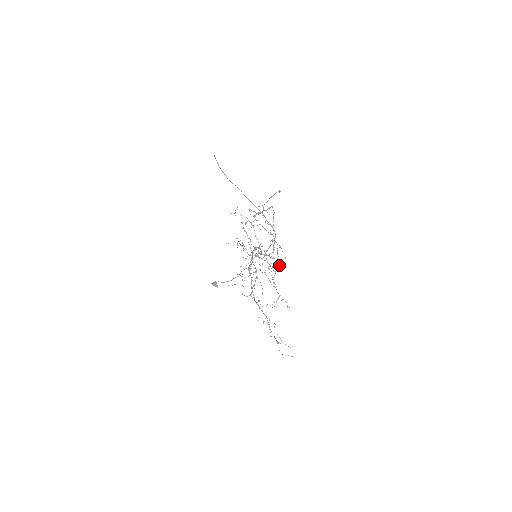
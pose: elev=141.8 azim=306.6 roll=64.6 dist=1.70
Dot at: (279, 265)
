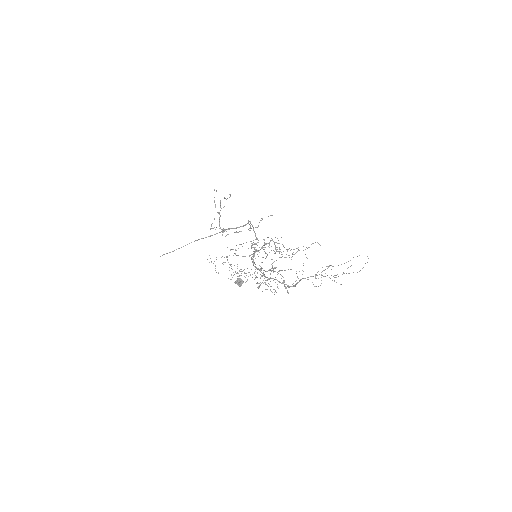
Dot at: occluded
